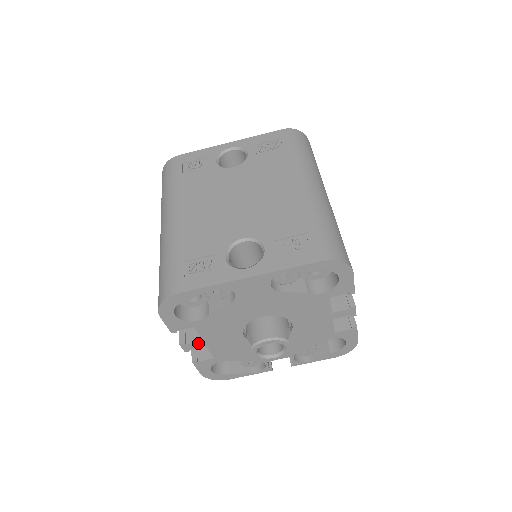
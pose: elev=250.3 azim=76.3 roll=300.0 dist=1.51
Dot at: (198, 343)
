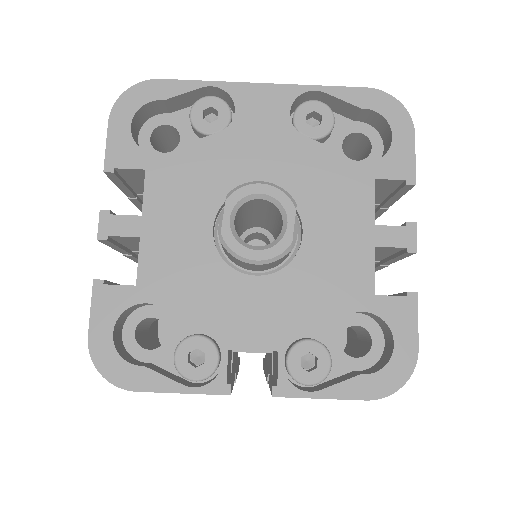
Dot at: (131, 221)
